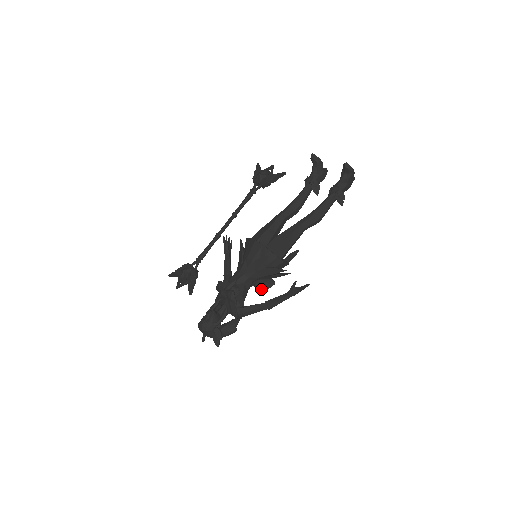
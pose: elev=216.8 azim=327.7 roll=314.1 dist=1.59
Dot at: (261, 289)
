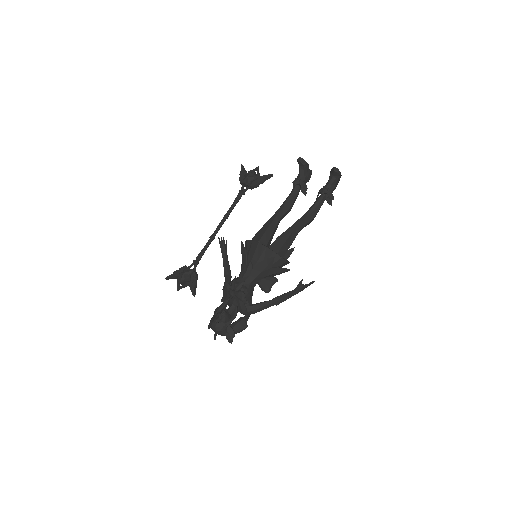
Dot at: (266, 287)
